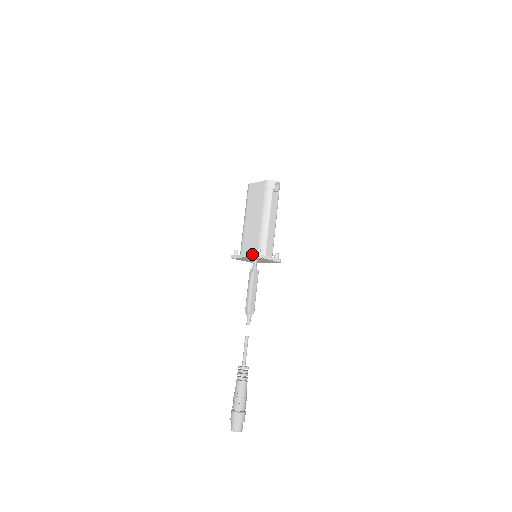
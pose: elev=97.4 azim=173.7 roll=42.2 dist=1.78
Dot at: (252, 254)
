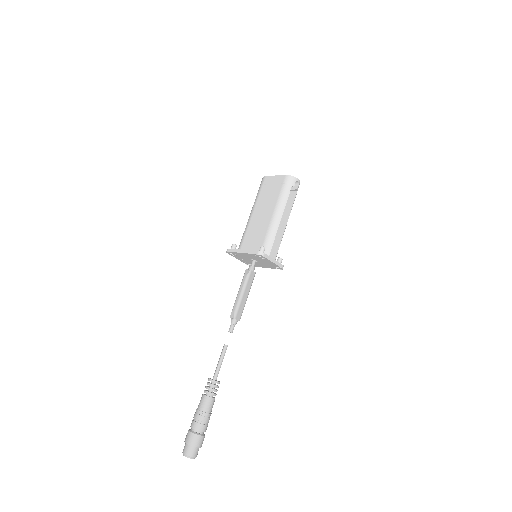
Dot at: occluded
